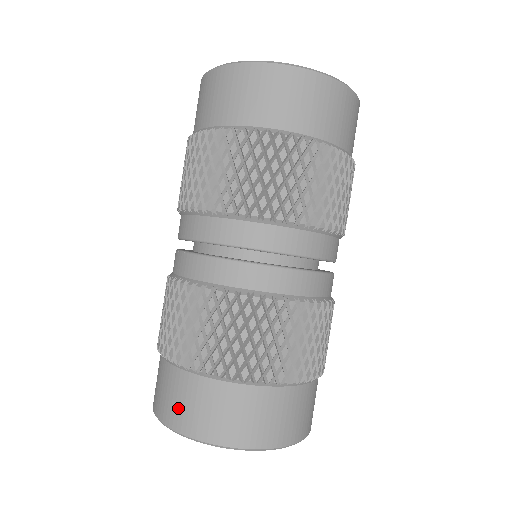
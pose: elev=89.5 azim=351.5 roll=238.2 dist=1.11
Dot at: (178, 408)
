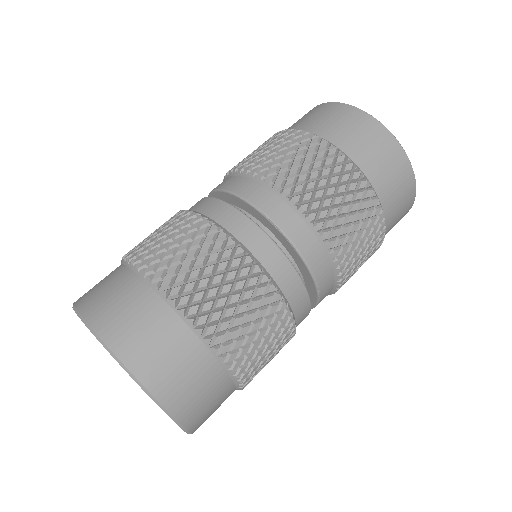
Dot at: (106, 303)
